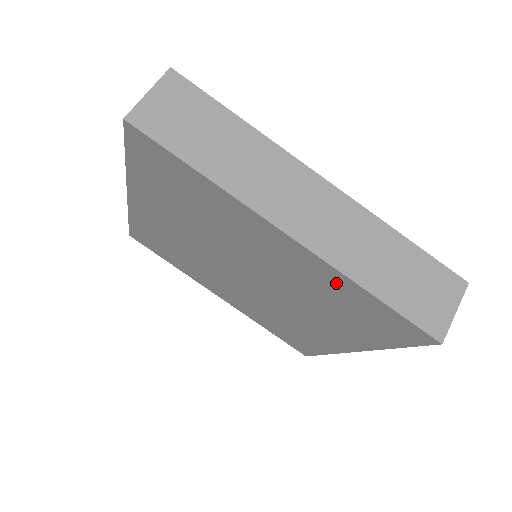
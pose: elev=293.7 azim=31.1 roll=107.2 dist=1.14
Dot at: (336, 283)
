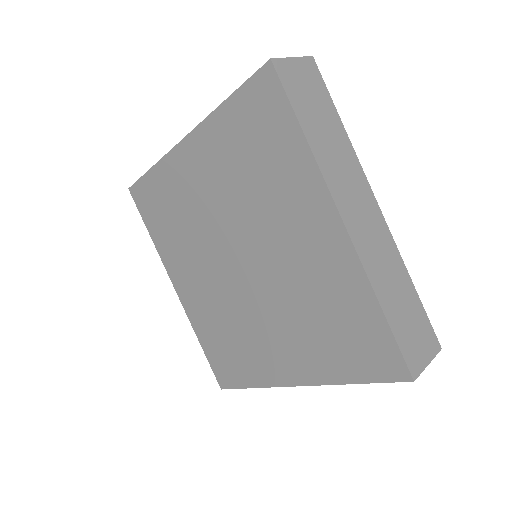
Dot at: (351, 289)
